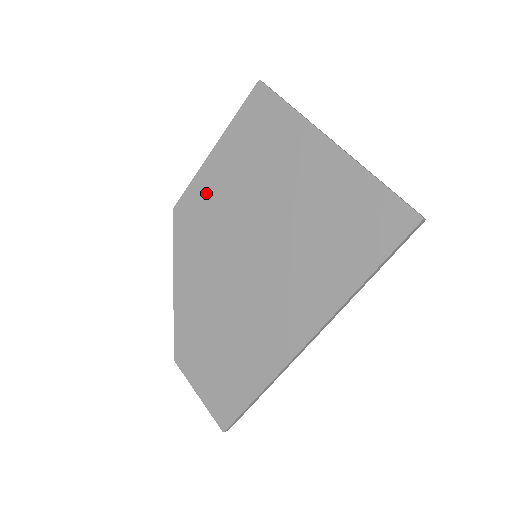
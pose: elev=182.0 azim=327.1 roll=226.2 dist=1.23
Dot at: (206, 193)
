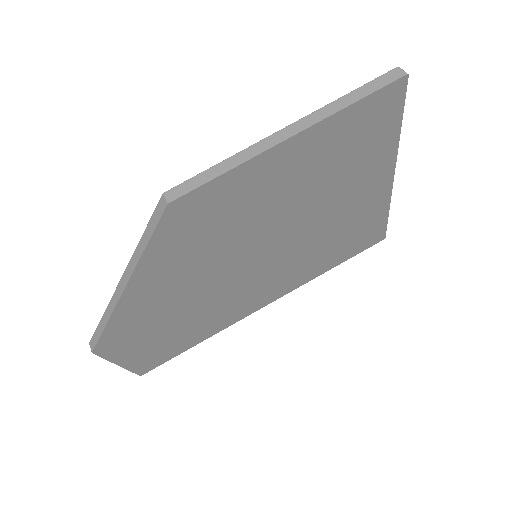
Dot at: (241, 194)
